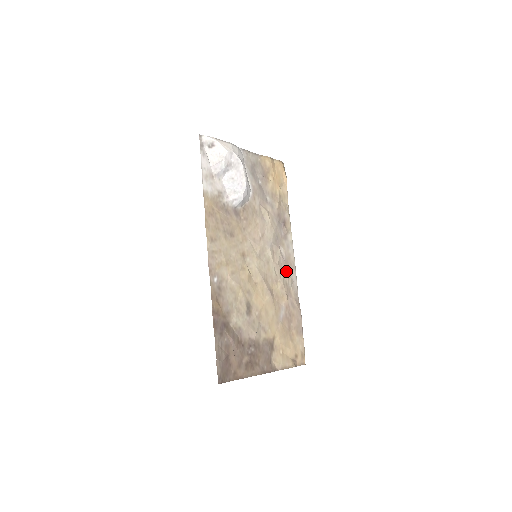
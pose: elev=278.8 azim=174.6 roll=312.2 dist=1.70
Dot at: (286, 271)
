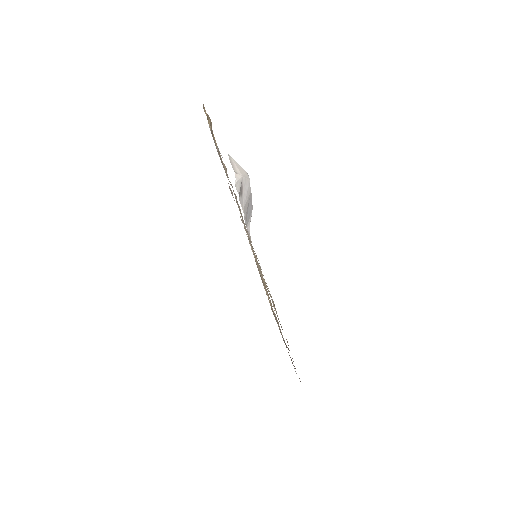
Dot at: occluded
